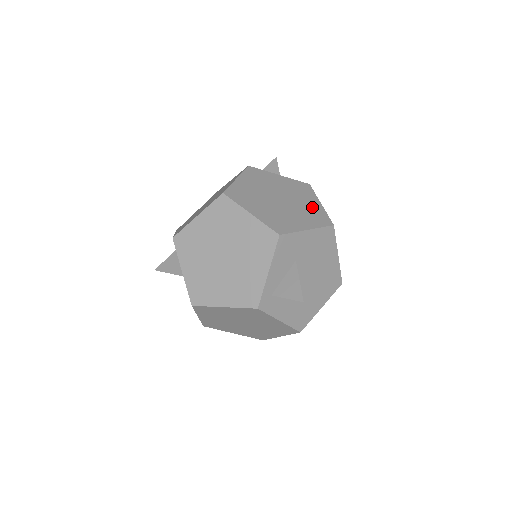
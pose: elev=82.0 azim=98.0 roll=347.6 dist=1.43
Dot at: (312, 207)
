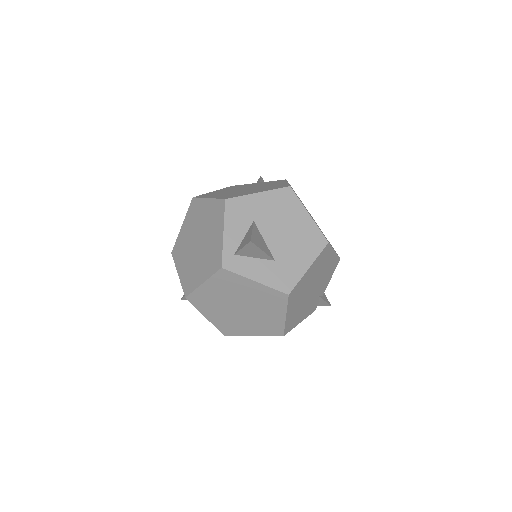
Dot at: (276, 185)
